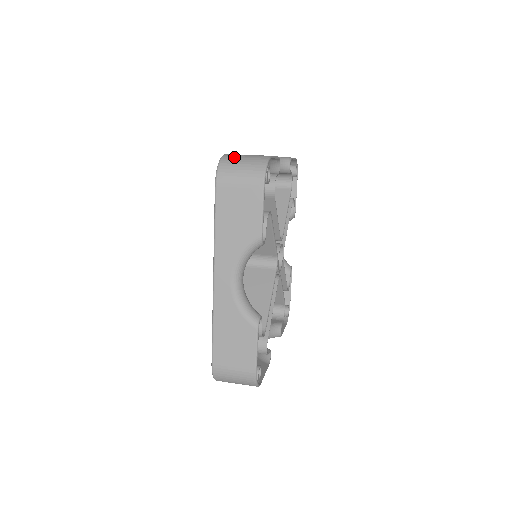
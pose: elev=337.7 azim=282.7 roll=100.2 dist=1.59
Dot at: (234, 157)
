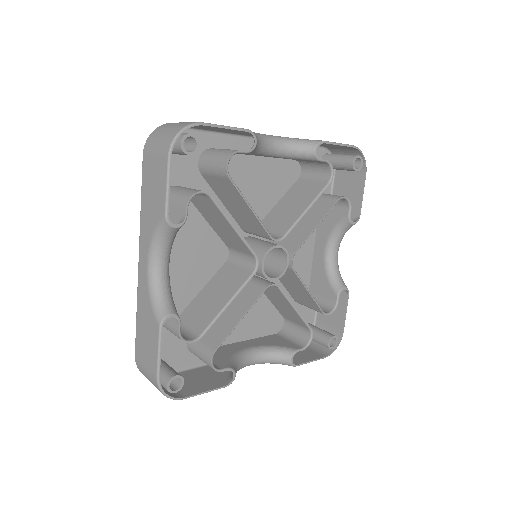
Dot at: (169, 124)
